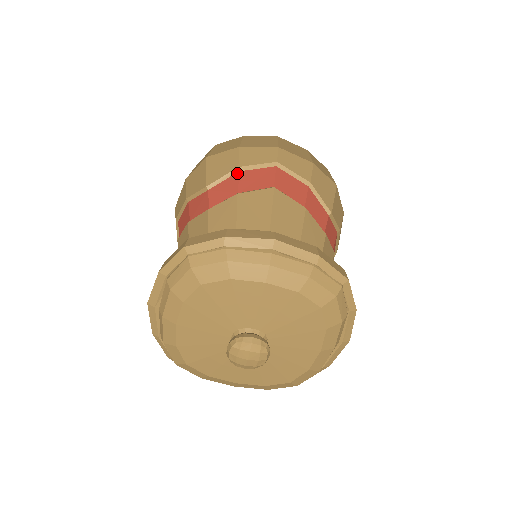
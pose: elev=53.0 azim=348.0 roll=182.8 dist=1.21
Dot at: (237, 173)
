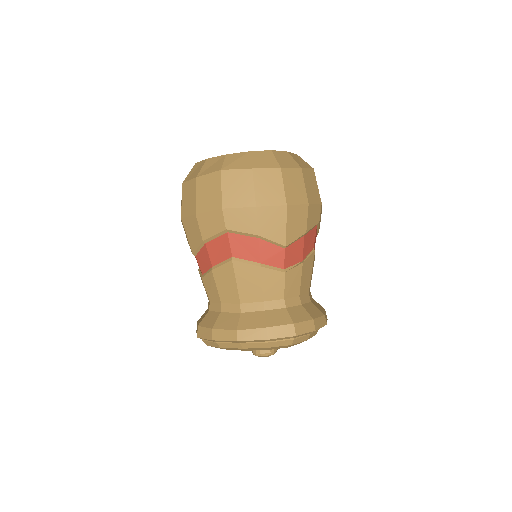
Dot at: (205, 245)
